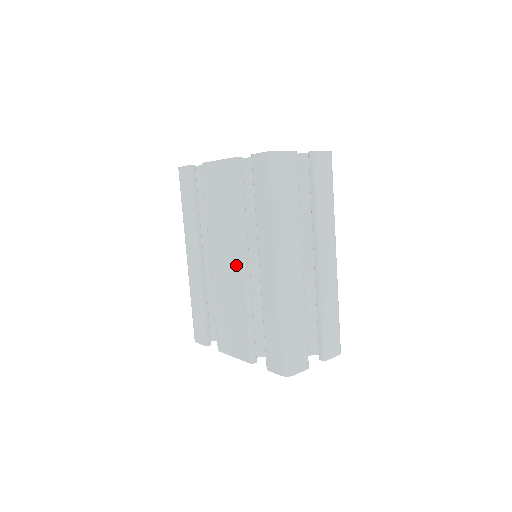
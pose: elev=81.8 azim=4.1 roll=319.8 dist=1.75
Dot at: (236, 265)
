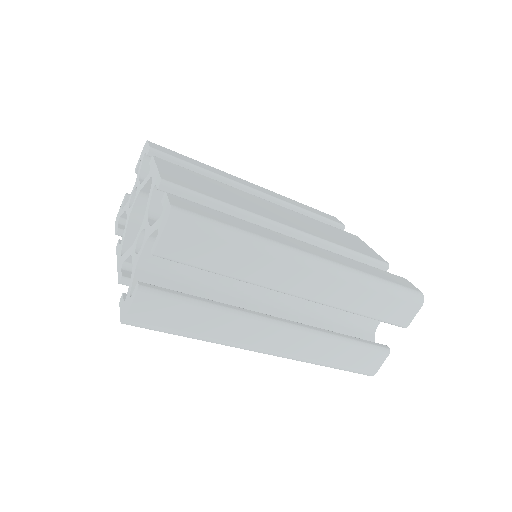
Dot at: occluded
